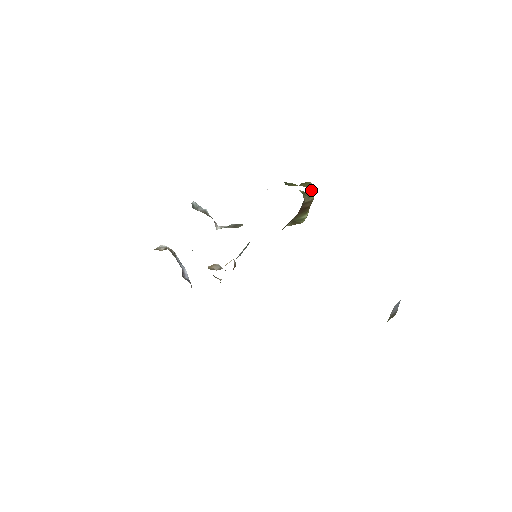
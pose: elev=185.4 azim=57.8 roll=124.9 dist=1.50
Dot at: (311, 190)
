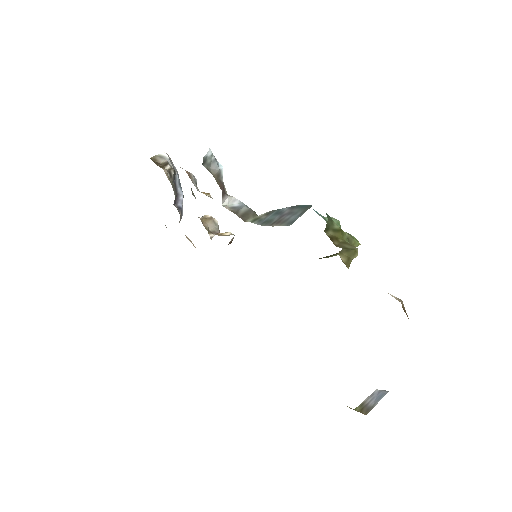
Dot at: occluded
